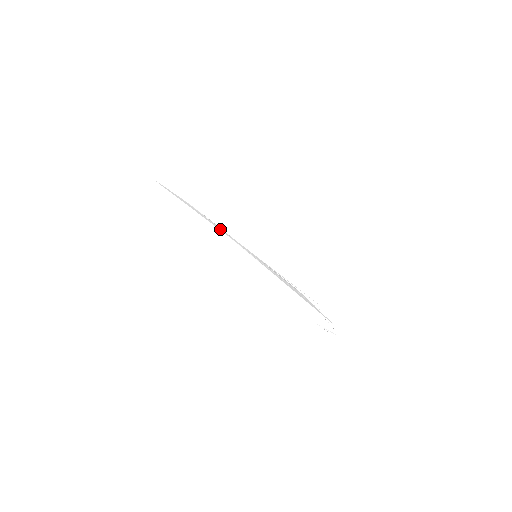
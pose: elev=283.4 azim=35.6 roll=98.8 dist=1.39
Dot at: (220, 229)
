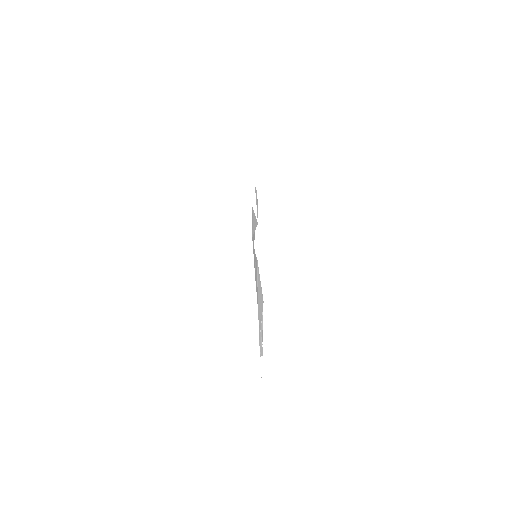
Dot at: occluded
